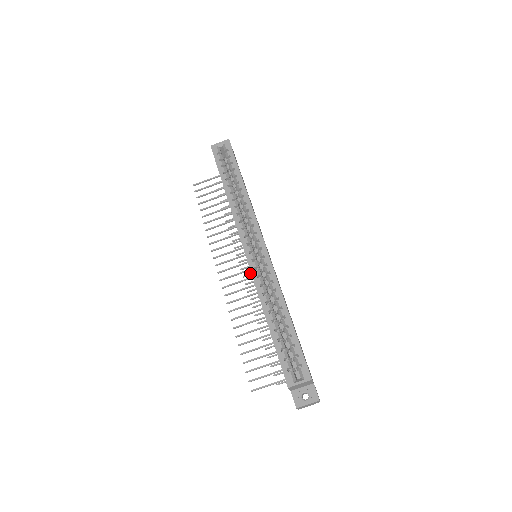
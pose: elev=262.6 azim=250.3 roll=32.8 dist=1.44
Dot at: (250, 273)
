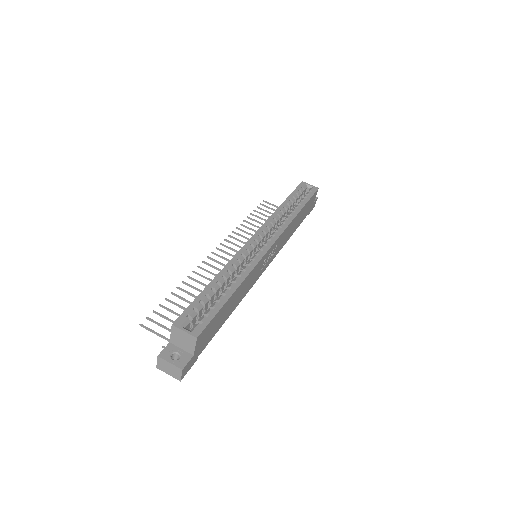
Dot at: occluded
